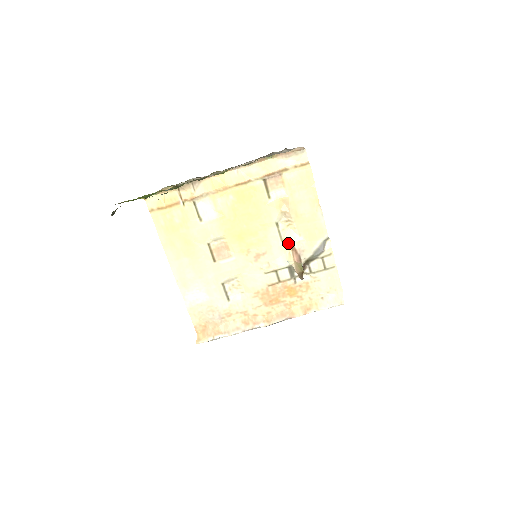
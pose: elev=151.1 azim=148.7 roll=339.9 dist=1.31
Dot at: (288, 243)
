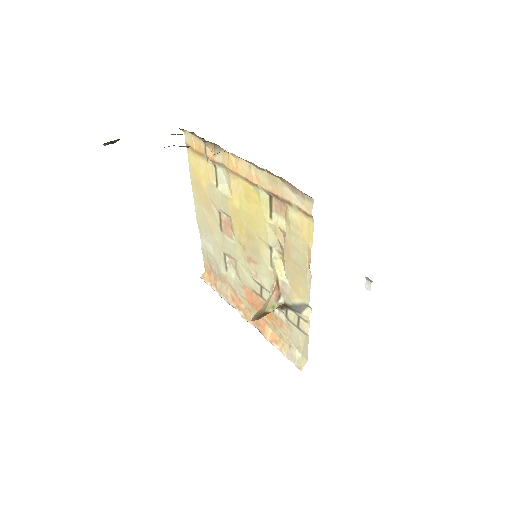
Dot at: (275, 274)
